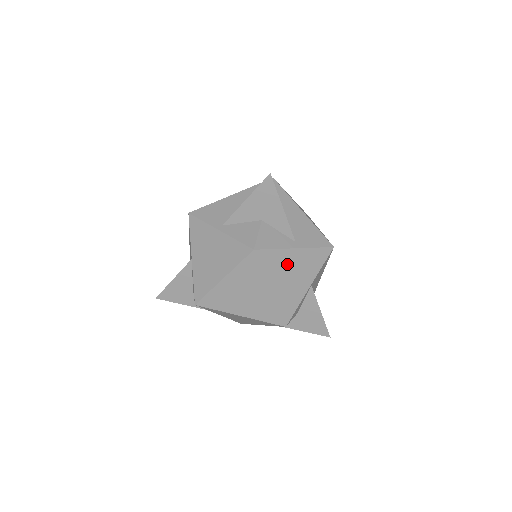
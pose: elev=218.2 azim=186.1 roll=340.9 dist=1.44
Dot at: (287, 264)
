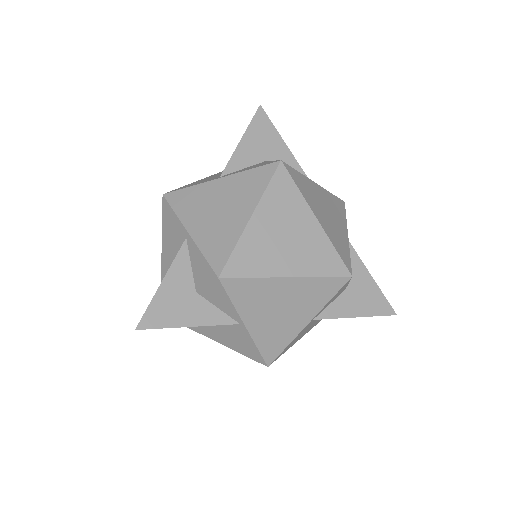
Dot at: (317, 196)
